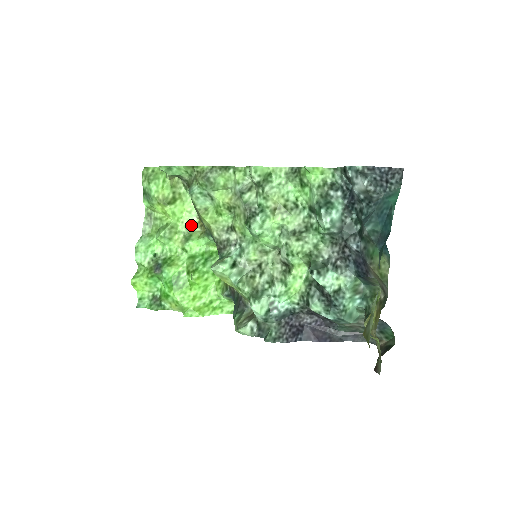
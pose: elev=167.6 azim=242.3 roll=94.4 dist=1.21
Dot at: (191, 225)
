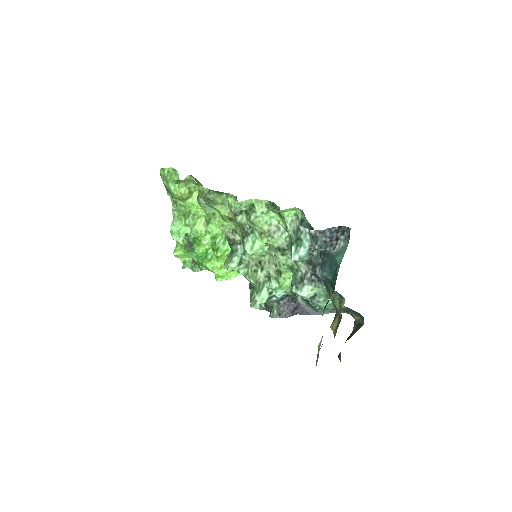
Dot at: occluded
